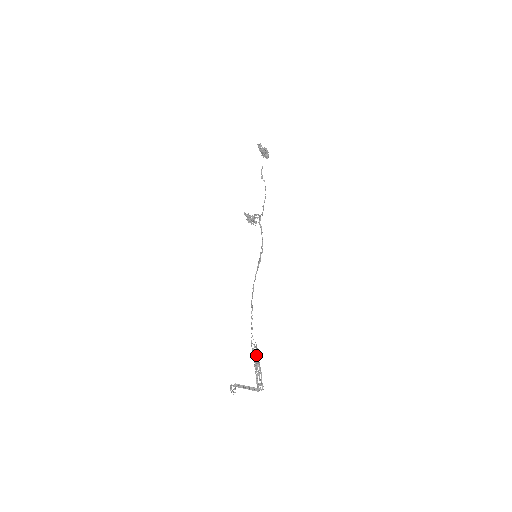
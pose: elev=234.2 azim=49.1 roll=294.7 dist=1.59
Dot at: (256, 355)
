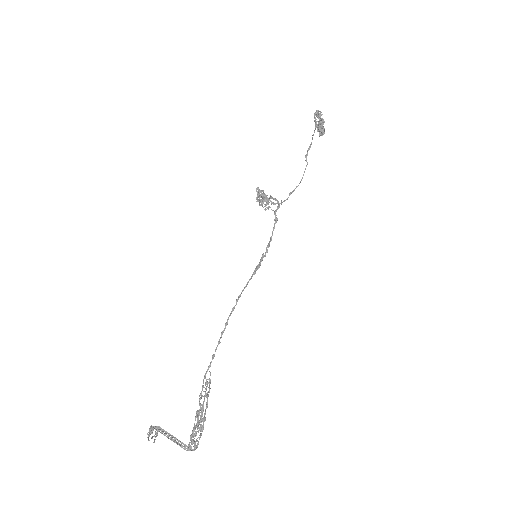
Dot at: (204, 397)
